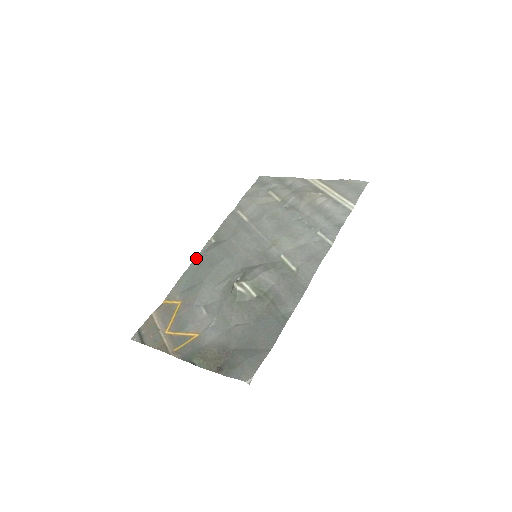
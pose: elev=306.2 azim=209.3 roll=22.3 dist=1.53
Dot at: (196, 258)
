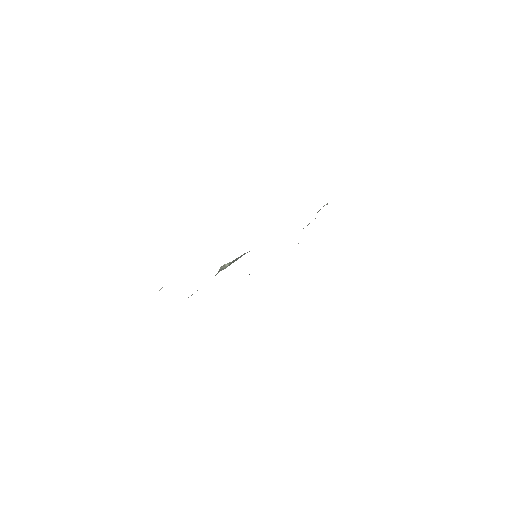
Dot at: occluded
